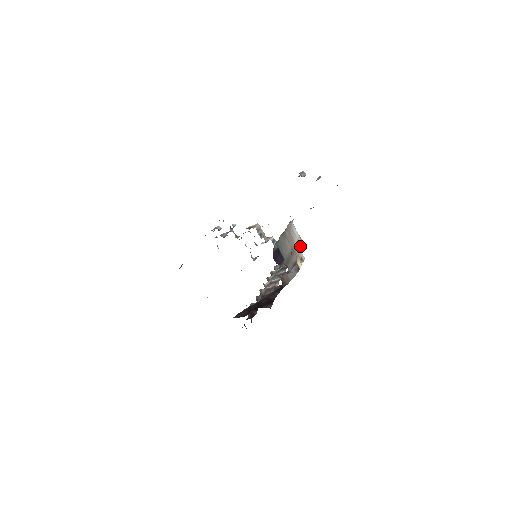
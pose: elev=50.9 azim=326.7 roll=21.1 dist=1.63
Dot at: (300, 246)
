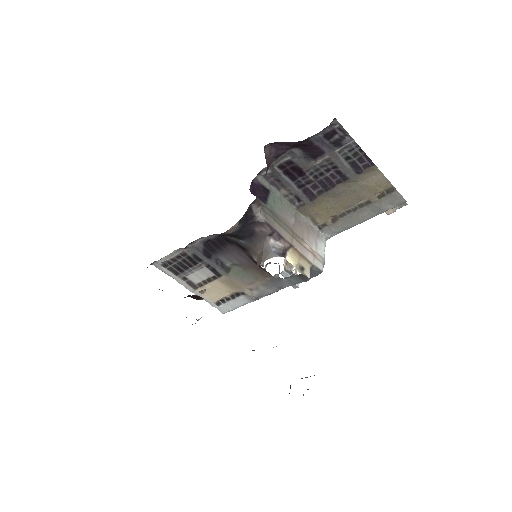
Dot at: (312, 256)
